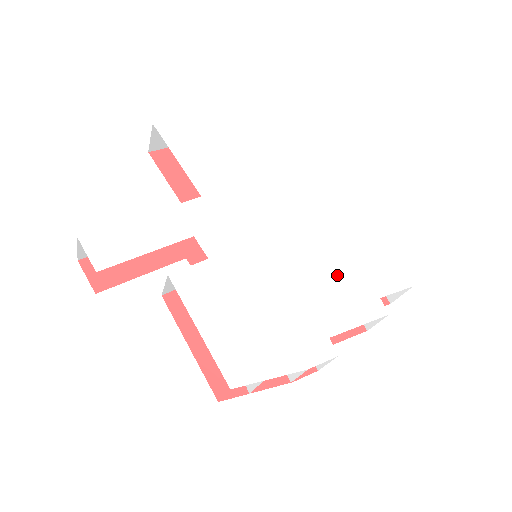
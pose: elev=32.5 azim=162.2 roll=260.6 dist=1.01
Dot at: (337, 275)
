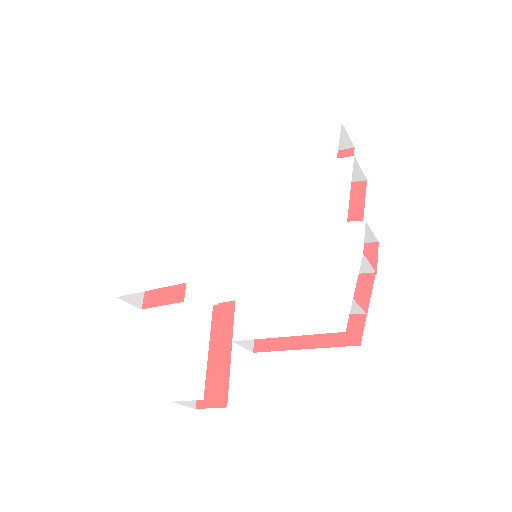
Dot at: (300, 191)
